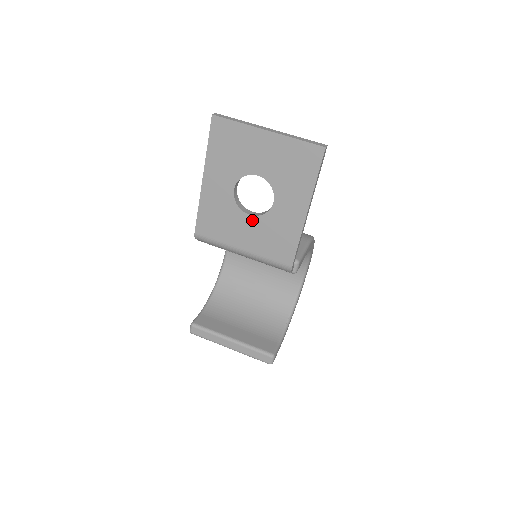
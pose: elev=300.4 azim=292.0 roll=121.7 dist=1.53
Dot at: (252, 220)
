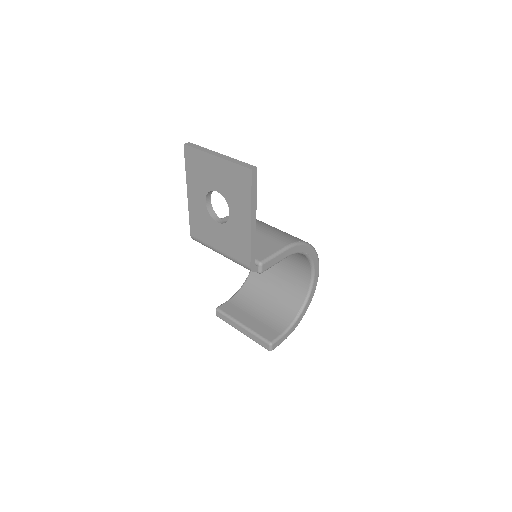
Dot at: (220, 227)
